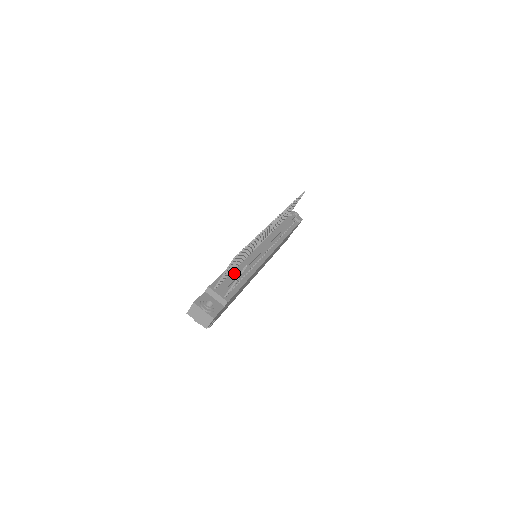
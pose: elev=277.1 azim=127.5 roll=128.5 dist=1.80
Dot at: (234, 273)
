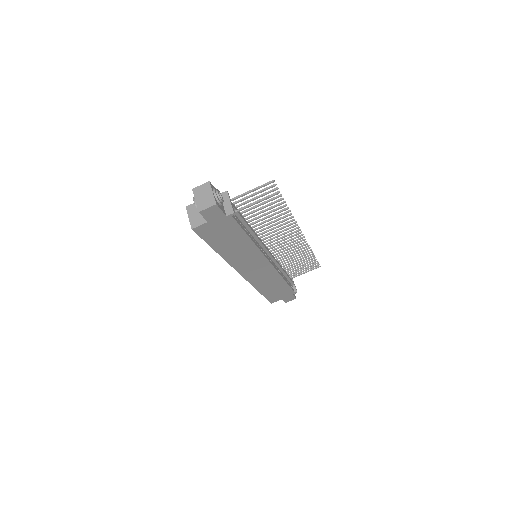
Dot at: occluded
